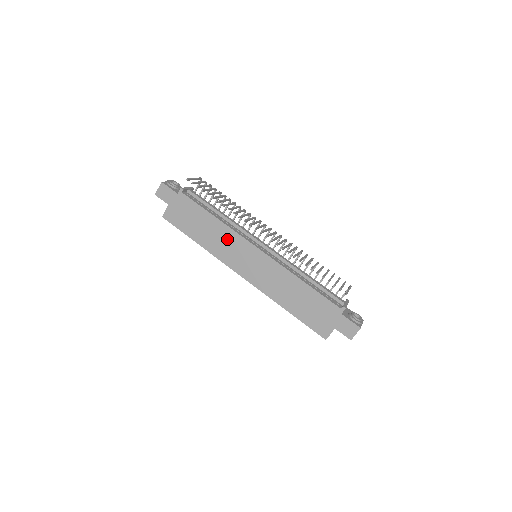
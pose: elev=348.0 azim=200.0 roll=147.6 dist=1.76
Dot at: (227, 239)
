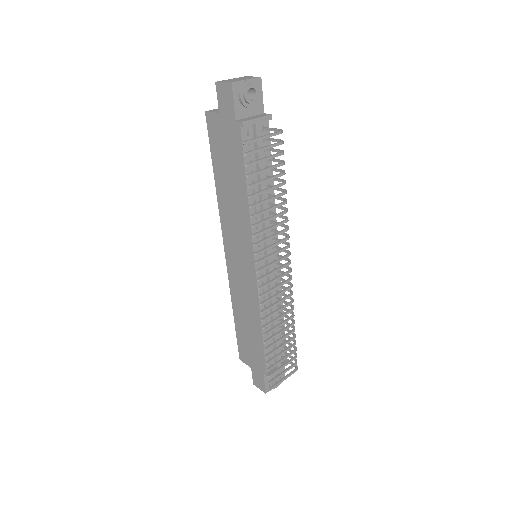
Dot at: (240, 222)
